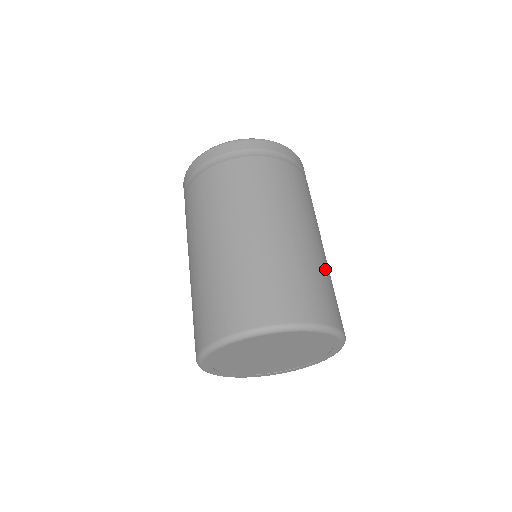
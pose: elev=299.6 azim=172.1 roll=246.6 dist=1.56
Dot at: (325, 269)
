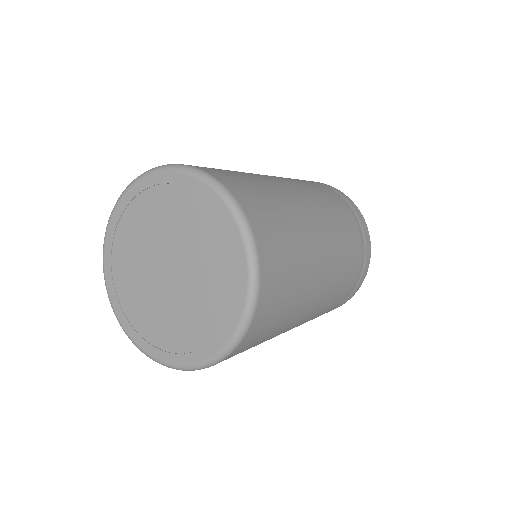
Dot at: (275, 191)
